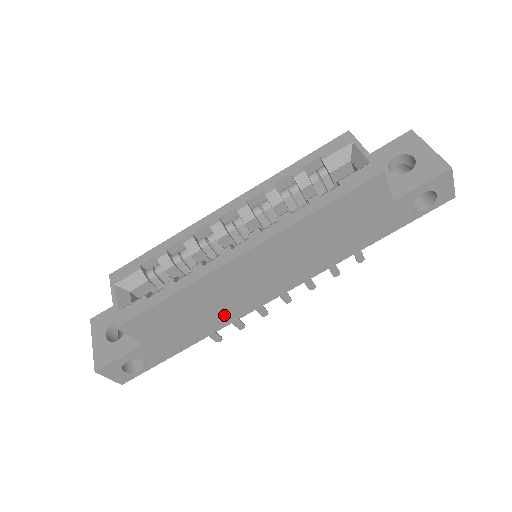
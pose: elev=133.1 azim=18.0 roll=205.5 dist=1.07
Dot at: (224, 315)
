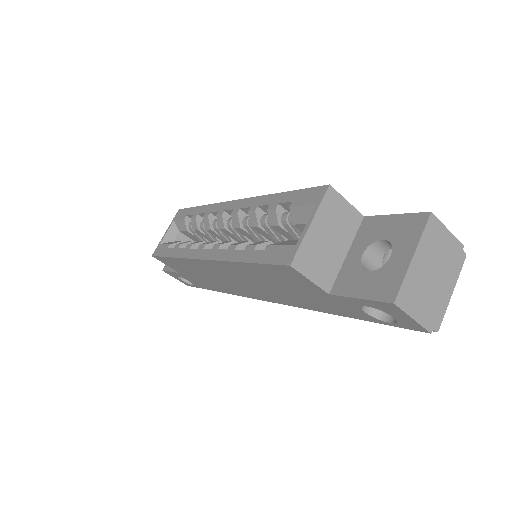
Dot at: (225, 287)
